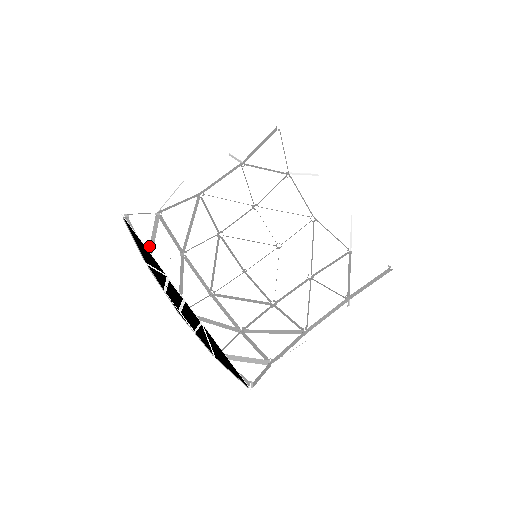
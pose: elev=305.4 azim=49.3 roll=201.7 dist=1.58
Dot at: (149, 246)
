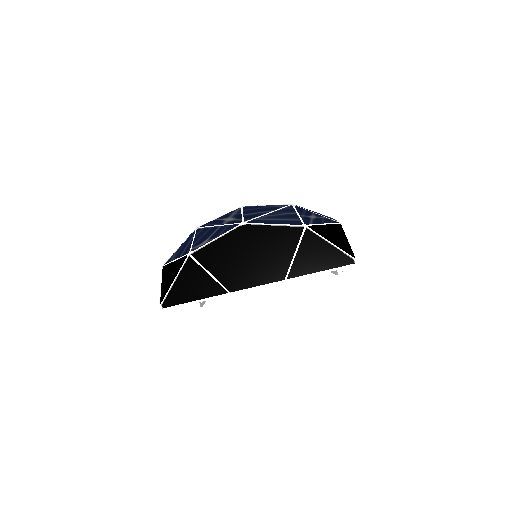
Dot at: (170, 263)
